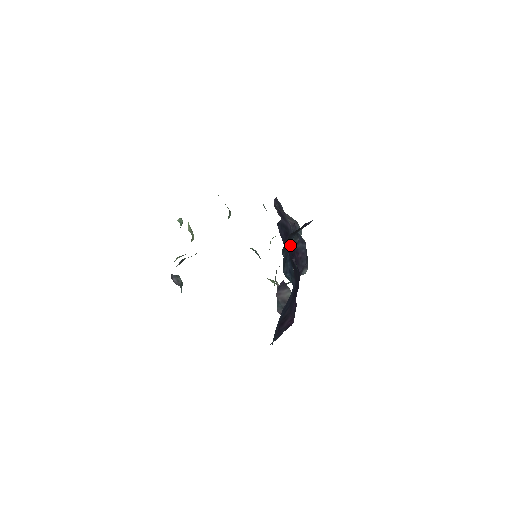
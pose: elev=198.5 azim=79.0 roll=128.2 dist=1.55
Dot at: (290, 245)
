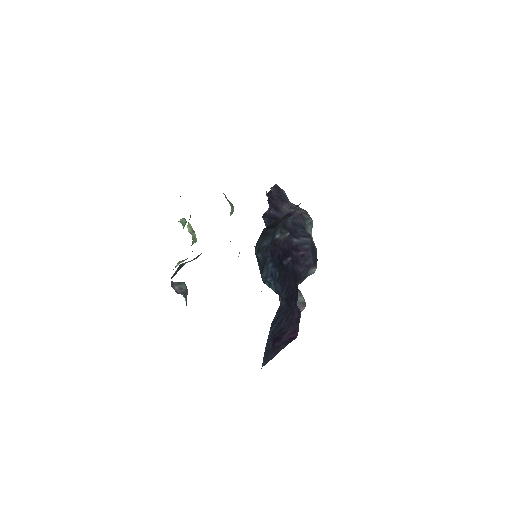
Dot at: (270, 242)
